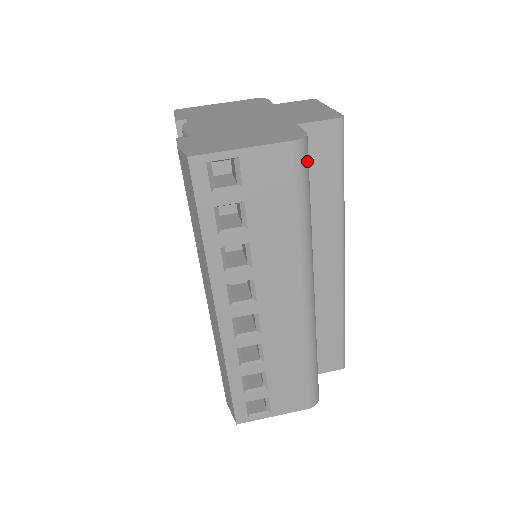
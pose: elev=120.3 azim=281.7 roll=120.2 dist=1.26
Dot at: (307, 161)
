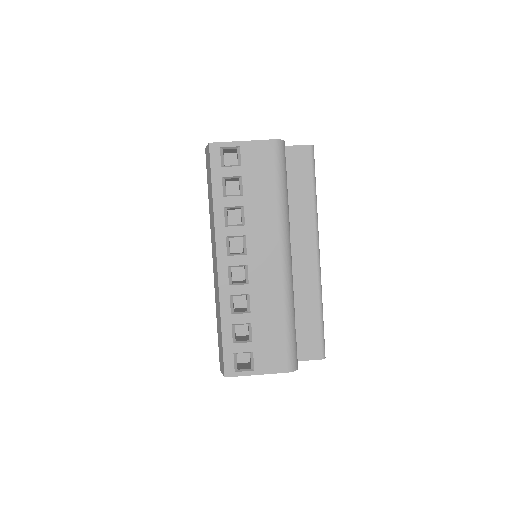
Dot at: (284, 156)
